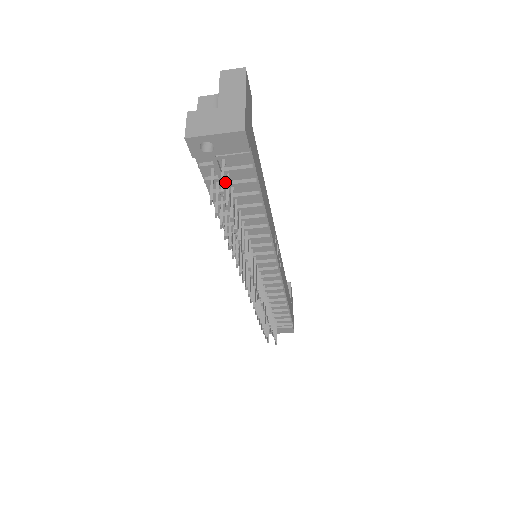
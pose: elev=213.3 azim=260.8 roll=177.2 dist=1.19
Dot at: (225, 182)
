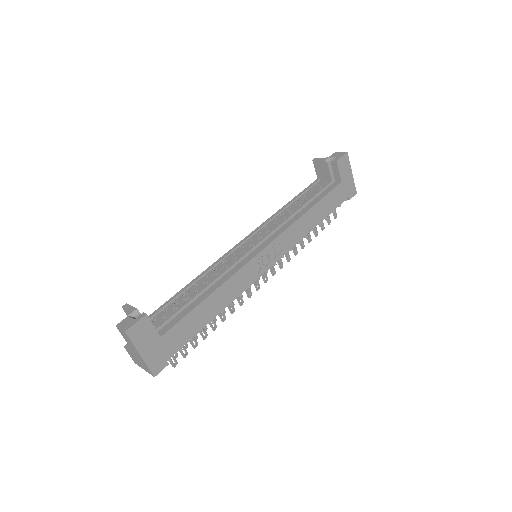
Dot at: occluded
